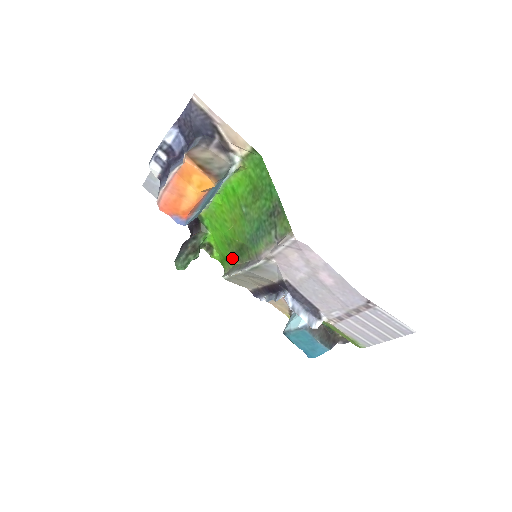
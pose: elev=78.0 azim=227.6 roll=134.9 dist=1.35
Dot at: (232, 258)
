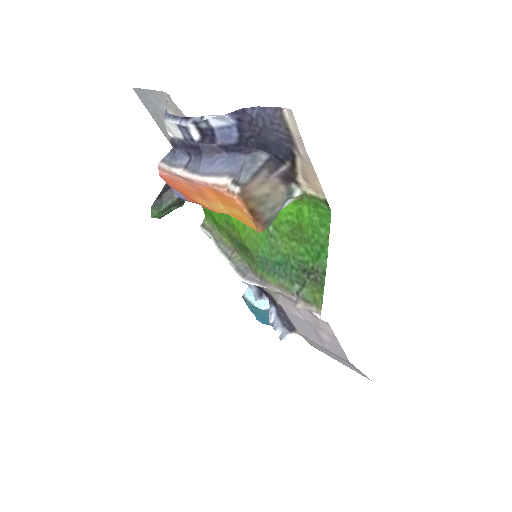
Dot at: (224, 231)
